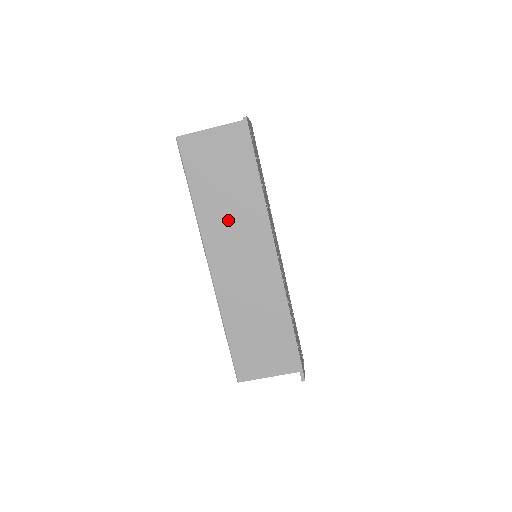
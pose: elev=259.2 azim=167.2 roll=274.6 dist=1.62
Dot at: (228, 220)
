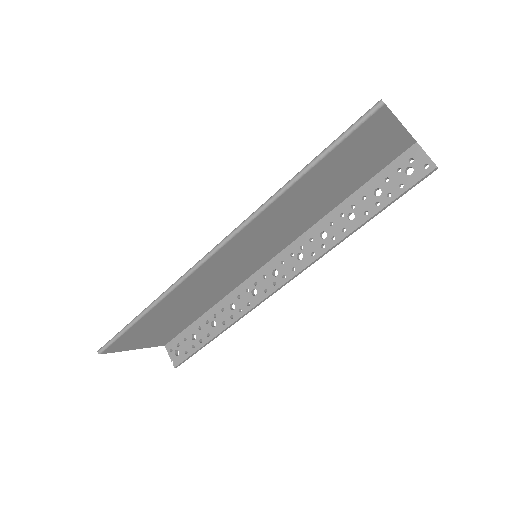
Dot at: (286, 219)
